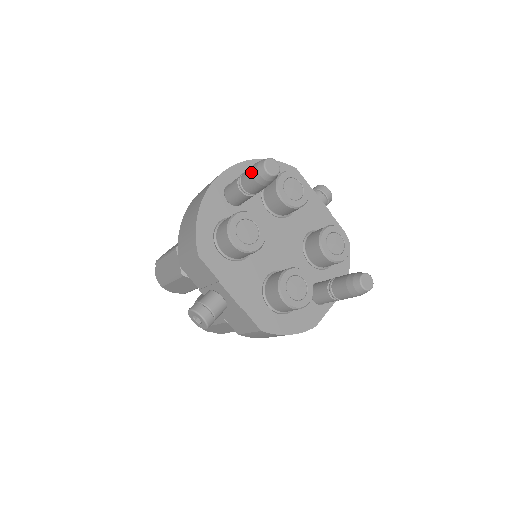
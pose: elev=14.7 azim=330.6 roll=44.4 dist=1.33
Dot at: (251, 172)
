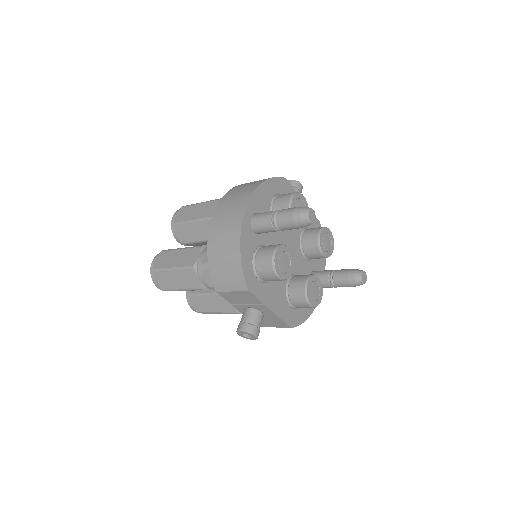
Dot at: (292, 220)
